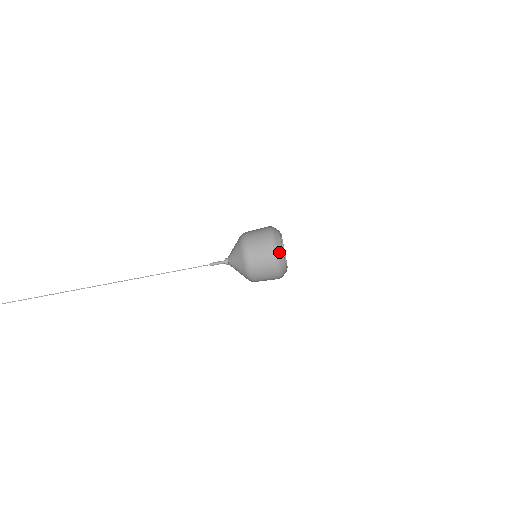
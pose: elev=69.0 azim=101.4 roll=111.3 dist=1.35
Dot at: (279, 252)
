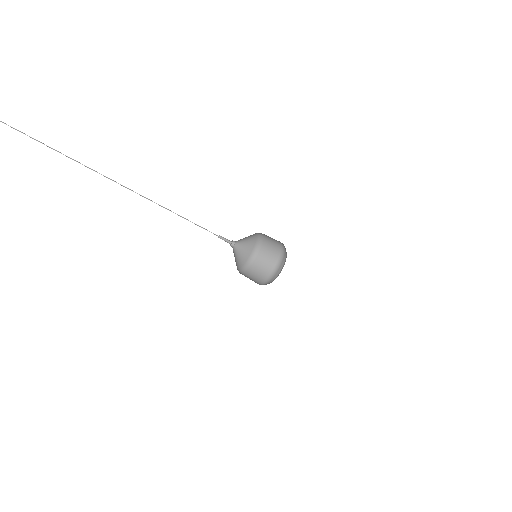
Dot at: (285, 253)
